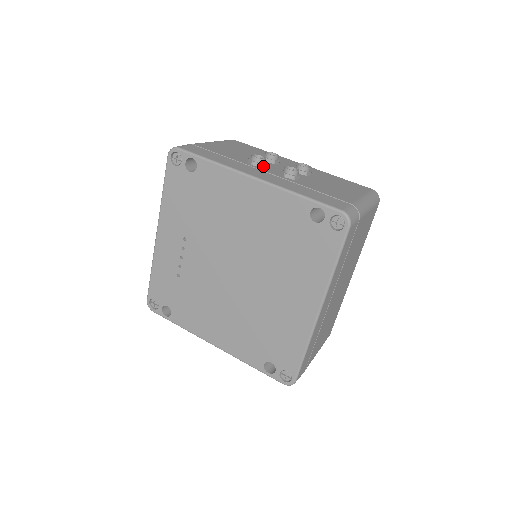
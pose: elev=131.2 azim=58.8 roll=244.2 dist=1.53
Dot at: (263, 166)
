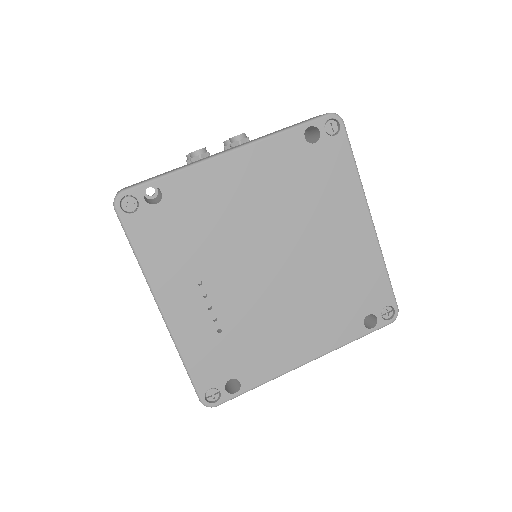
Dot at: (209, 155)
